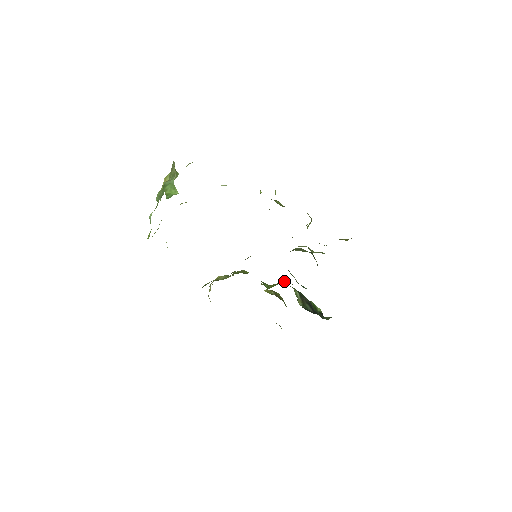
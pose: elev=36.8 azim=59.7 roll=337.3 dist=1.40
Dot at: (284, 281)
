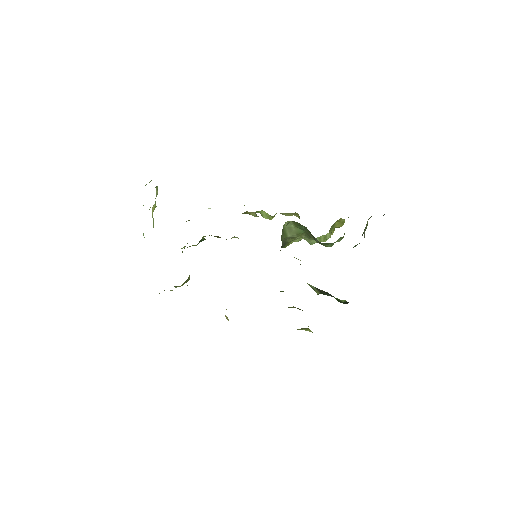
Dot at: occluded
